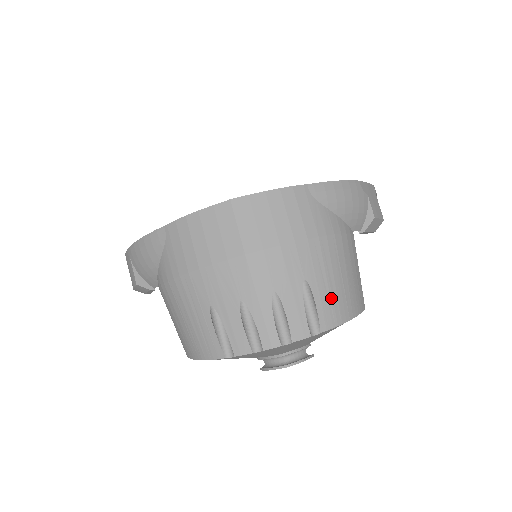
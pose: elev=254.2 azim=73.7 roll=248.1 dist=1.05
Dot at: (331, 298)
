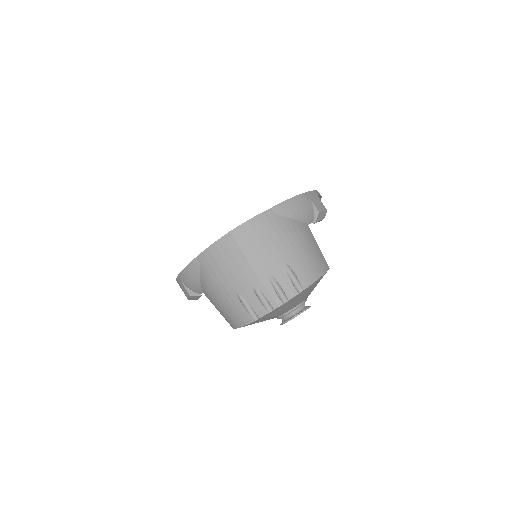
Dot at: (304, 269)
